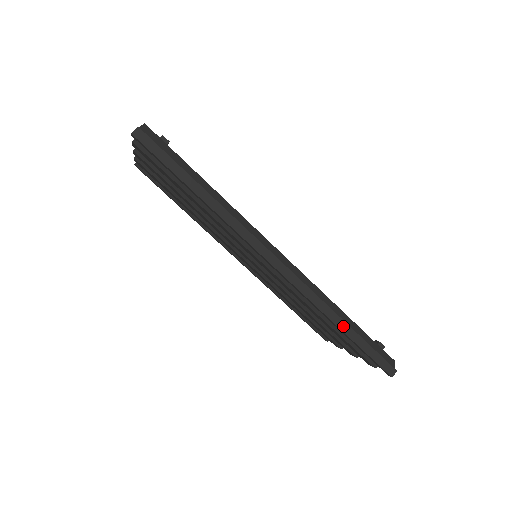
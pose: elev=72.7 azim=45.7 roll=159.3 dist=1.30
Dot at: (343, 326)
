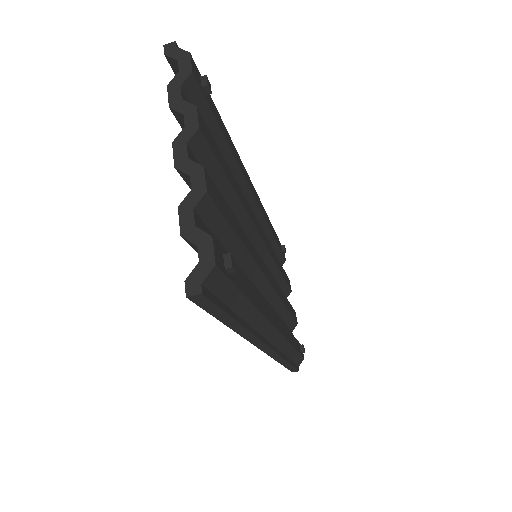
Dot at: (285, 363)
